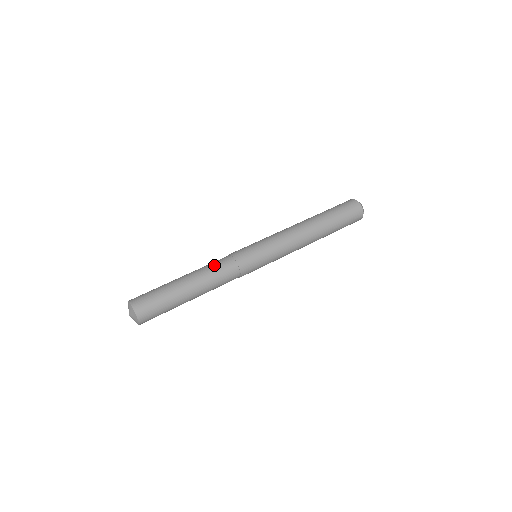
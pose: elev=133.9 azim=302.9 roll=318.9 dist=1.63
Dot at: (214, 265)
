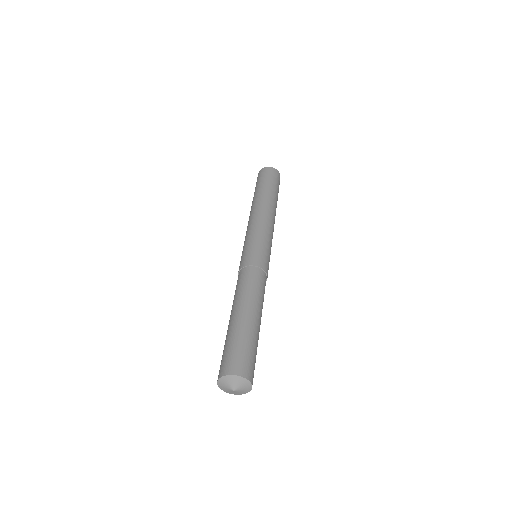
Dot at: (236, 288)
